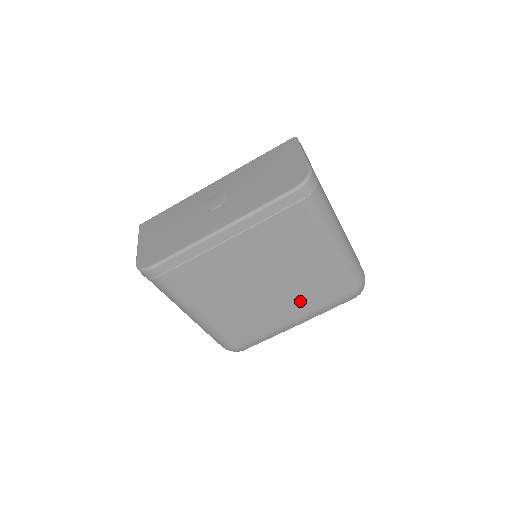
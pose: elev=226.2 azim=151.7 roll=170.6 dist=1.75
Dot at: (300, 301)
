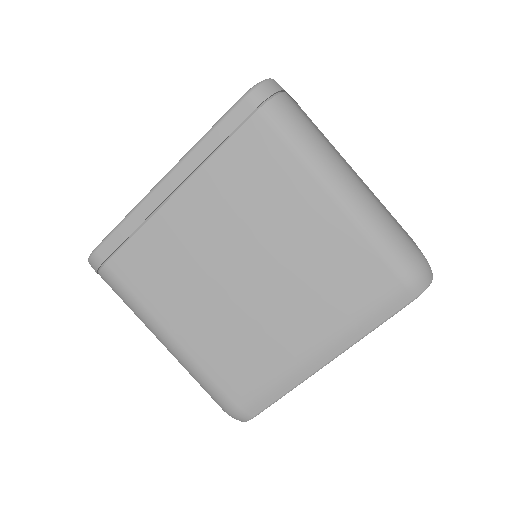
Dot at: (313, 304)
